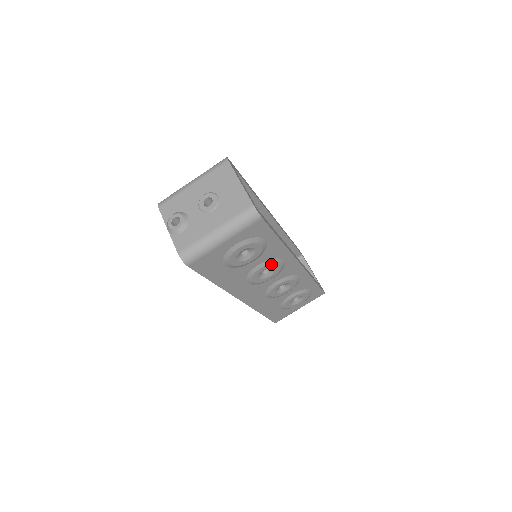
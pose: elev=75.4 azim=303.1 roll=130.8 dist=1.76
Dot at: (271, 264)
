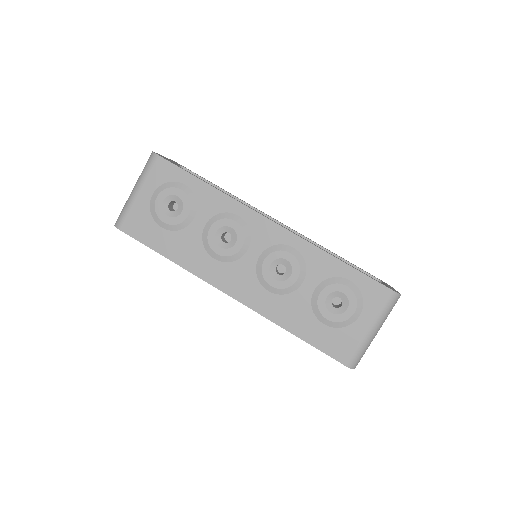
Dot at: (221, 221)
